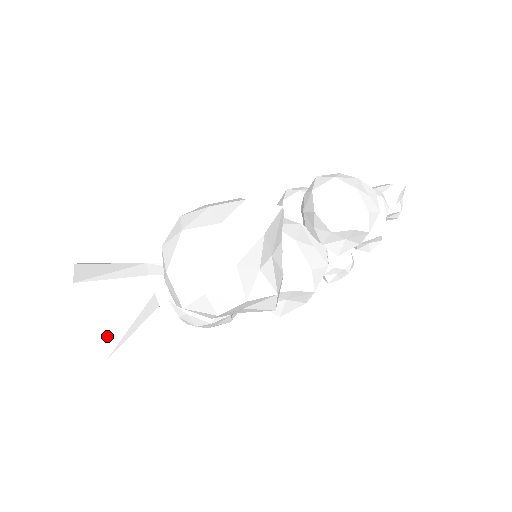
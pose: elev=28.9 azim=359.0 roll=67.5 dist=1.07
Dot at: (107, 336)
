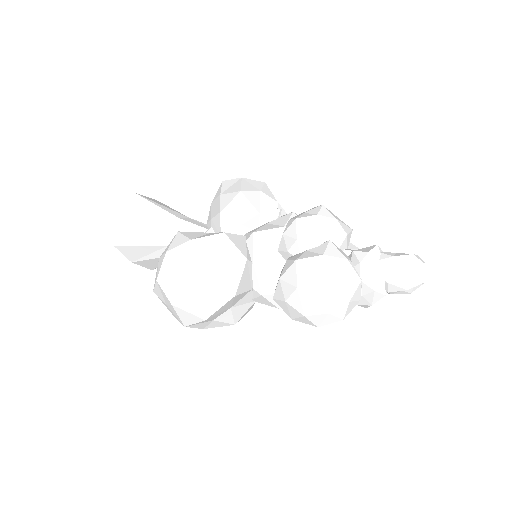
Dot at: (148, 265)
